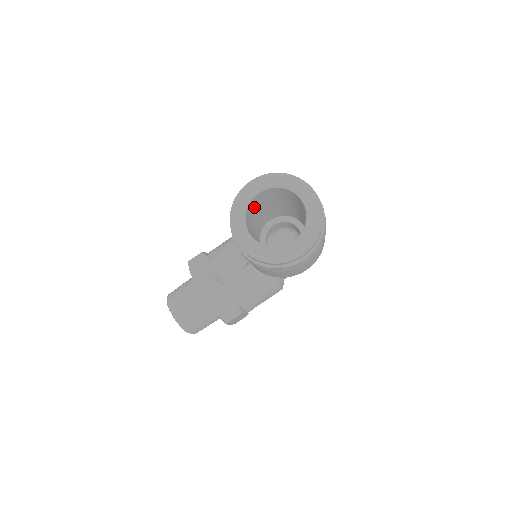
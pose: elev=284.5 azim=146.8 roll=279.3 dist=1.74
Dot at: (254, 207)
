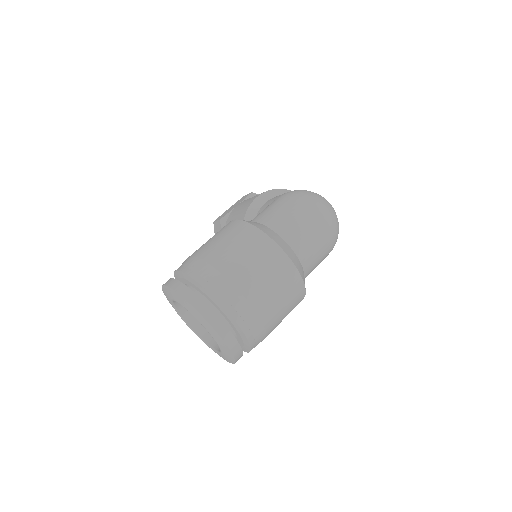
Dot at: occluded
